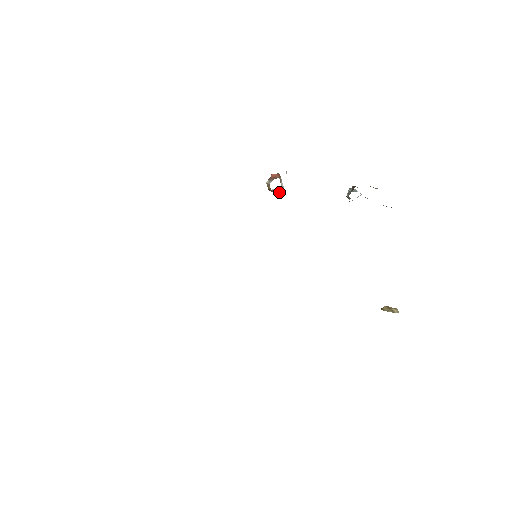
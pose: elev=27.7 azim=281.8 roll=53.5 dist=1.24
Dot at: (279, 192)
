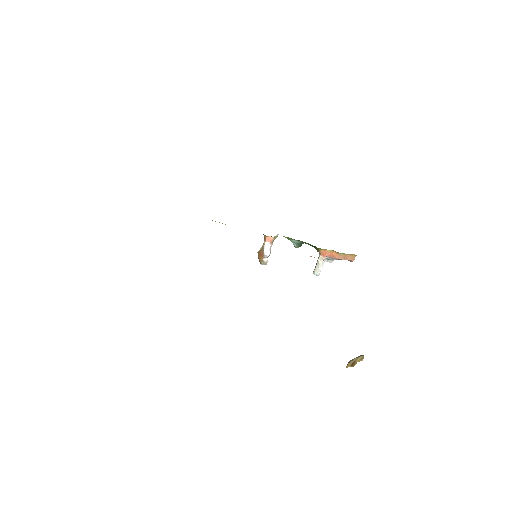
Dot at: (268, 252)
